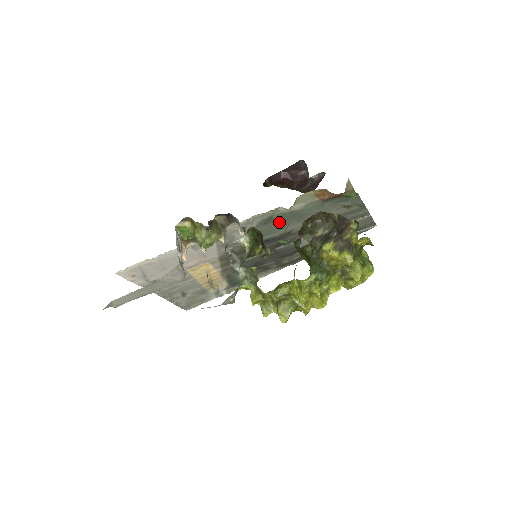
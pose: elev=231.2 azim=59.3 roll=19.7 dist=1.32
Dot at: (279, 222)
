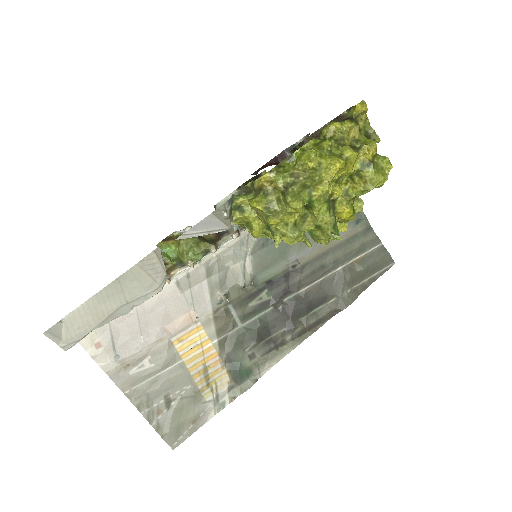
Dot at: (279, 245)
